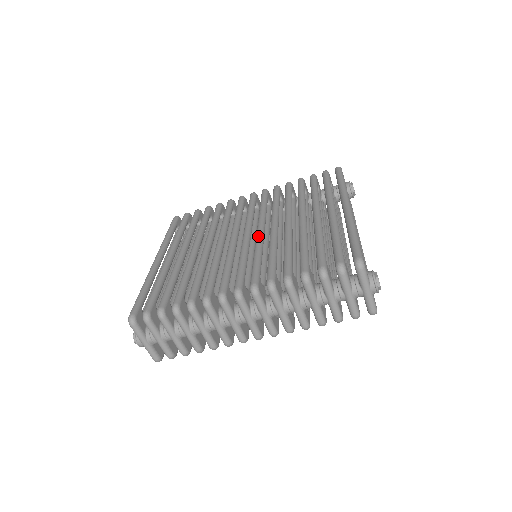
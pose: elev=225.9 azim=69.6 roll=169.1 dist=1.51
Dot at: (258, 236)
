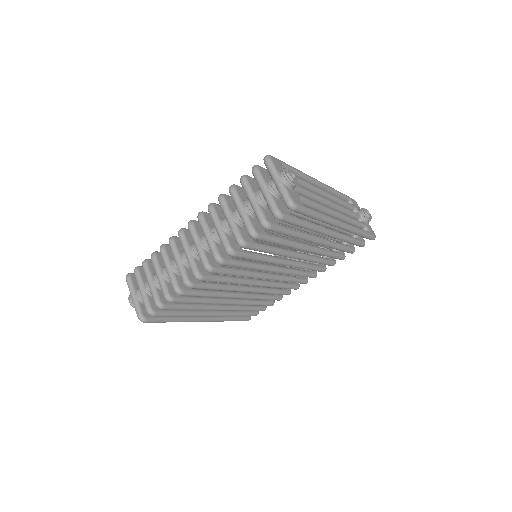
Dot at: occluded
